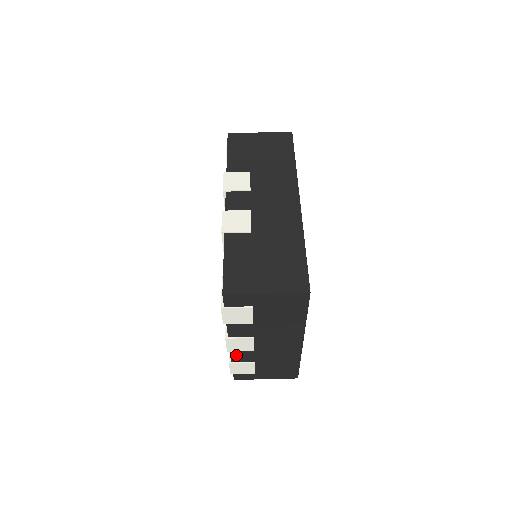
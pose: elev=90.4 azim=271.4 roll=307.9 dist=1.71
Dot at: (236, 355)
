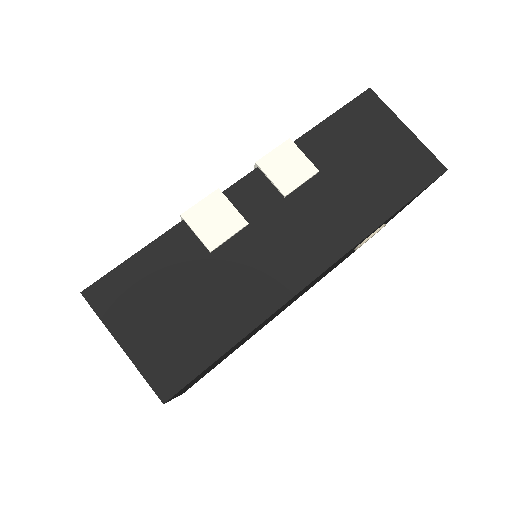
Dot at: occluded
